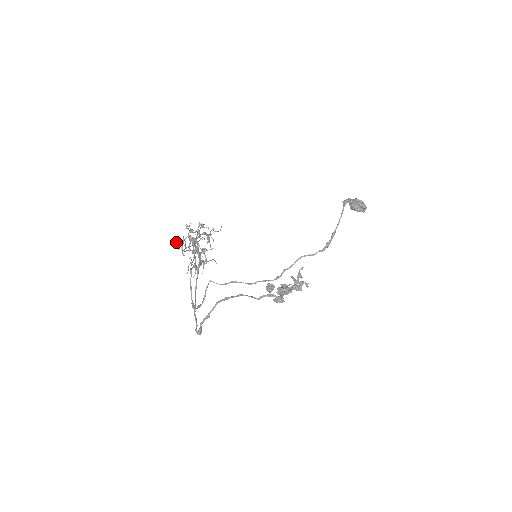
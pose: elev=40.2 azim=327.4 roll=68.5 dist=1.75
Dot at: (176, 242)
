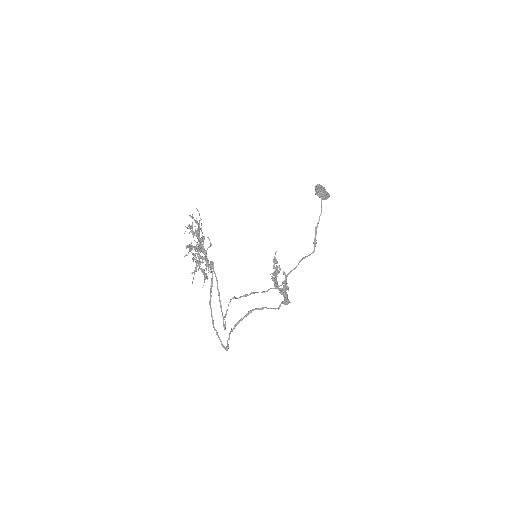
Dot at: occluded
